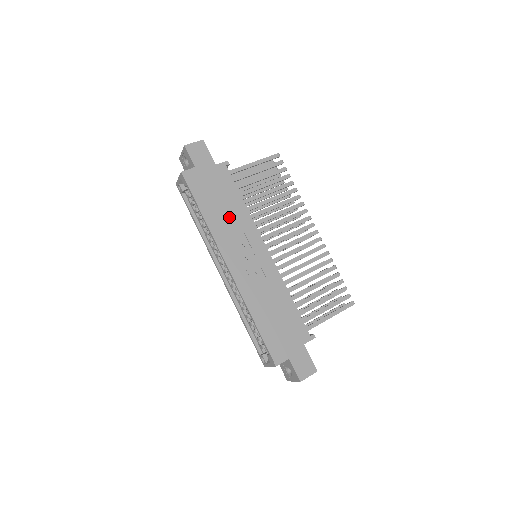
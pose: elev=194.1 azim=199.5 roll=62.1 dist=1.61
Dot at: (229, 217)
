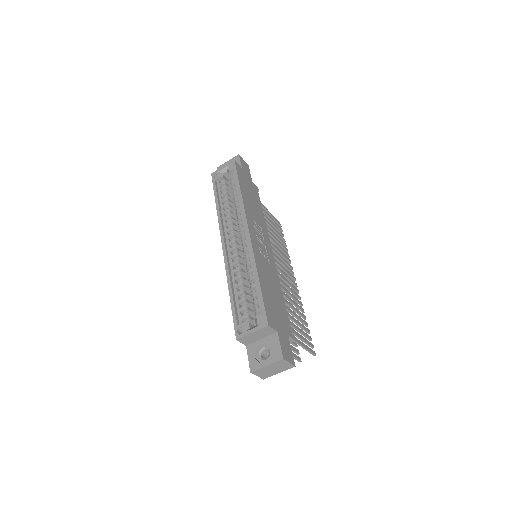
Dot at: (255, 210)
